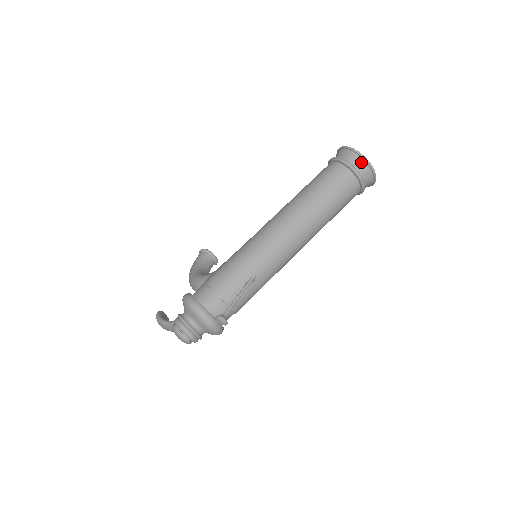
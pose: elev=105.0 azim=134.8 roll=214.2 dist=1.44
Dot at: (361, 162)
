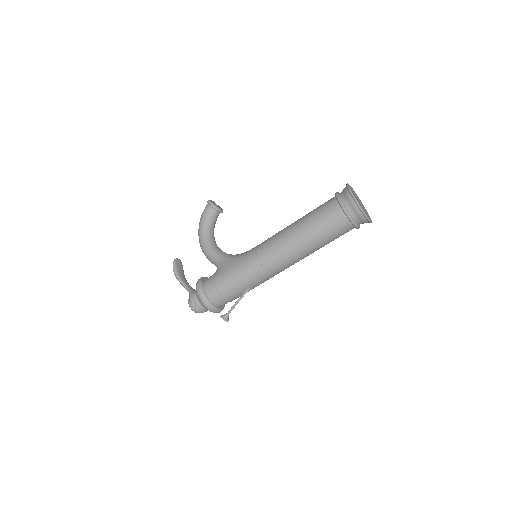
Dot at: (362, 218)
